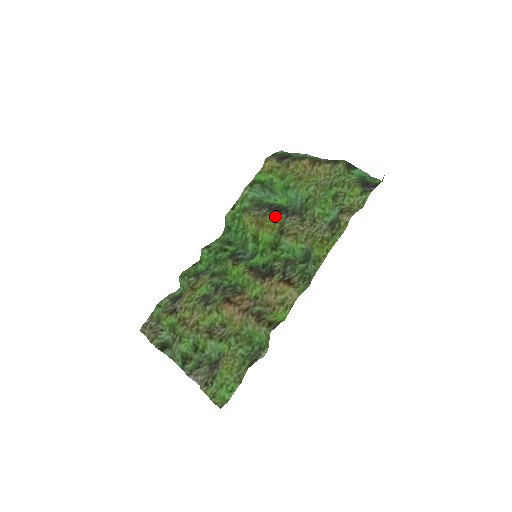
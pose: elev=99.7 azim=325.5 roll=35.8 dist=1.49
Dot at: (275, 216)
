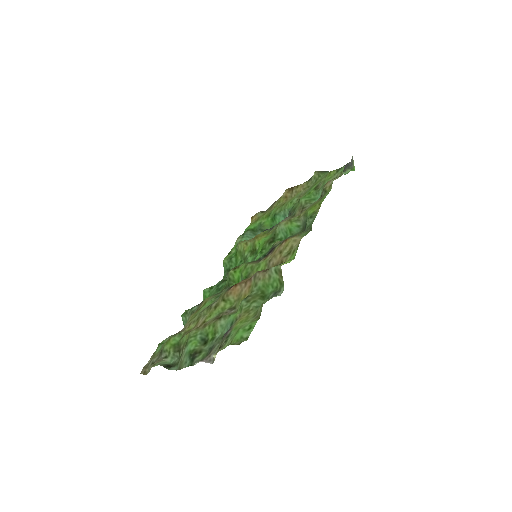
Dot at: (268, 231)
